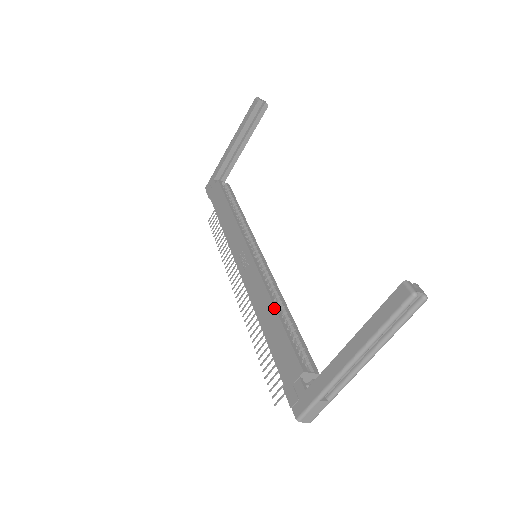
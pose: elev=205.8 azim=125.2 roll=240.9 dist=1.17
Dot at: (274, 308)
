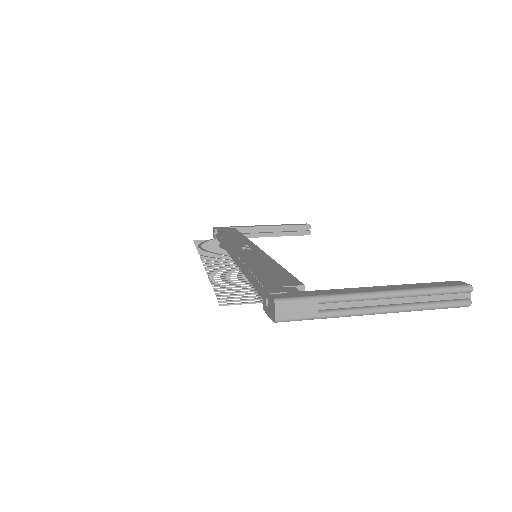
Dot at: occluded
